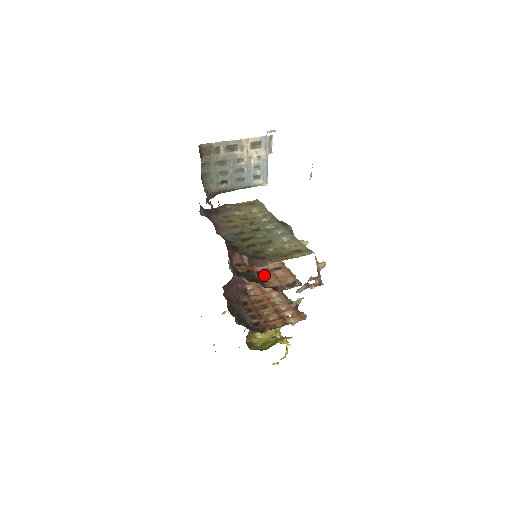
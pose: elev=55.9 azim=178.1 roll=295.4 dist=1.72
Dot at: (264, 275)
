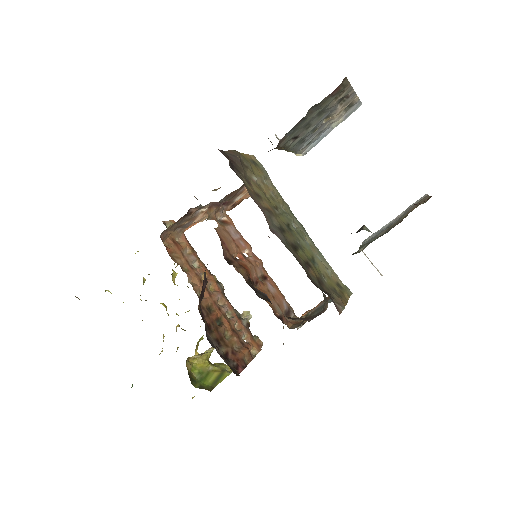
Dot at: (262, 290)
